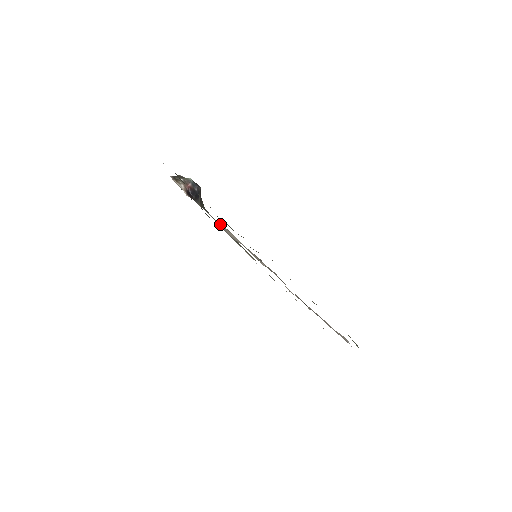
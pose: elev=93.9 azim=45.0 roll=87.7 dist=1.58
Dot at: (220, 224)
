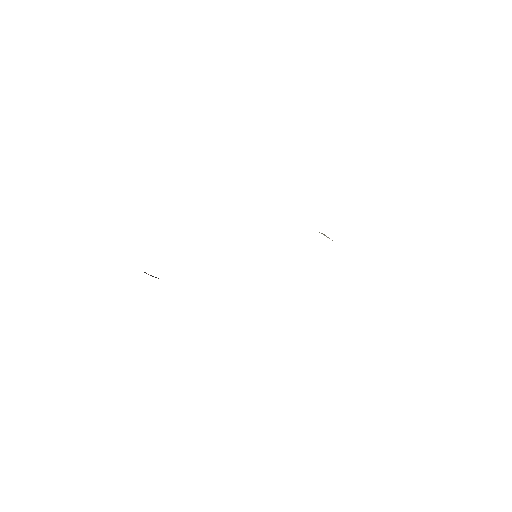
Dot at: occluded
